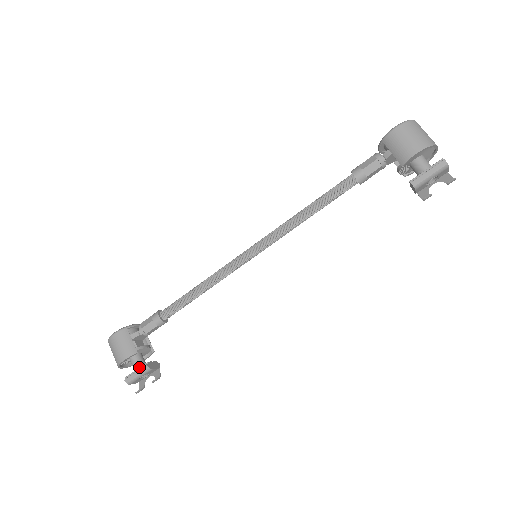
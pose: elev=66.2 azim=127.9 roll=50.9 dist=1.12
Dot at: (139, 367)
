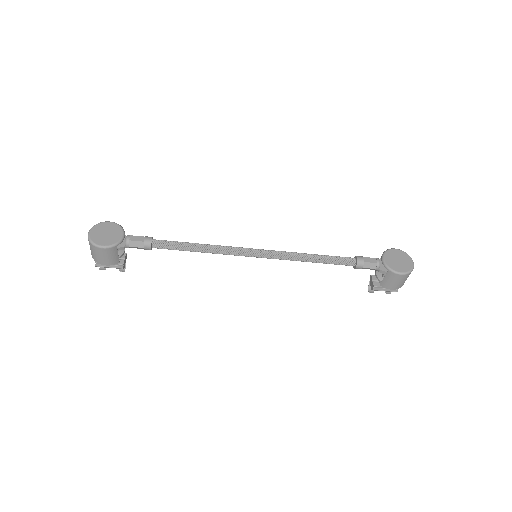
Dot at: occluded
